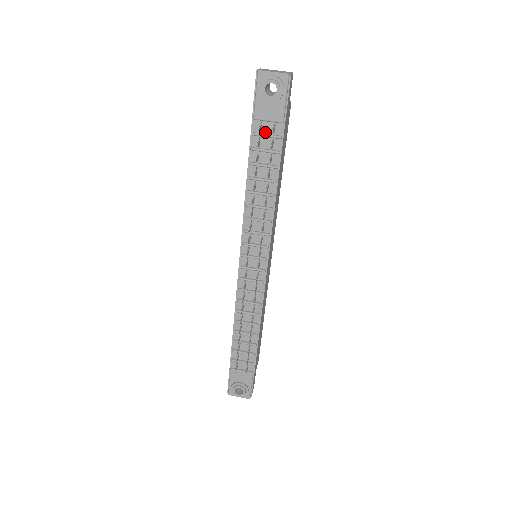
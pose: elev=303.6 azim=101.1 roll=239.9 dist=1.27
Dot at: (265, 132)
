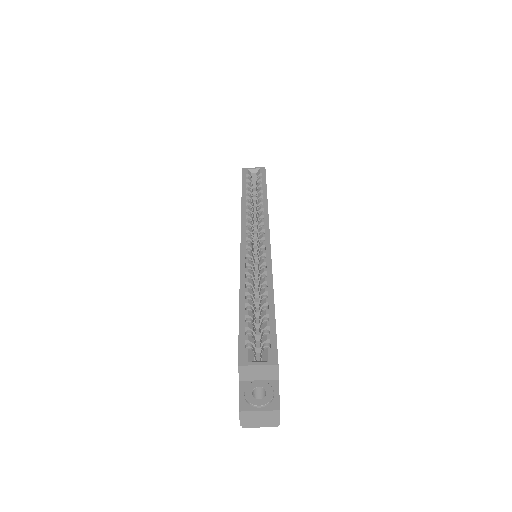
Dot at: occluded
